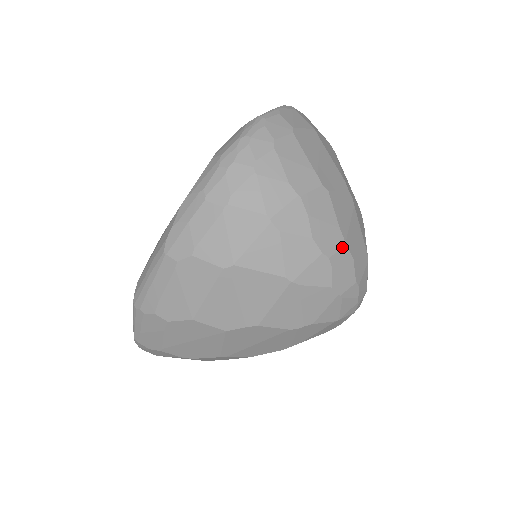
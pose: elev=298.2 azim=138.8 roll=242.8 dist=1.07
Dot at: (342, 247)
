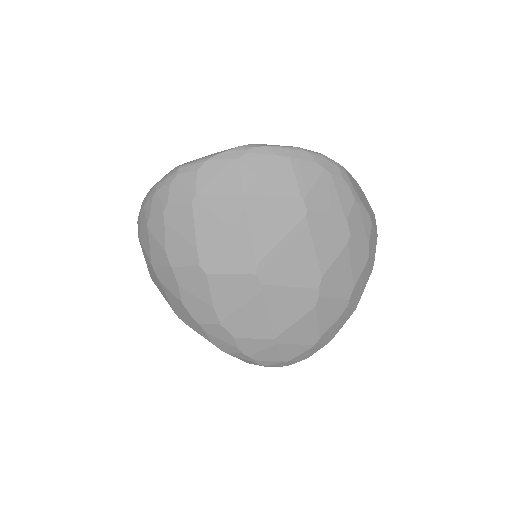
Dot at: (215, 323)
